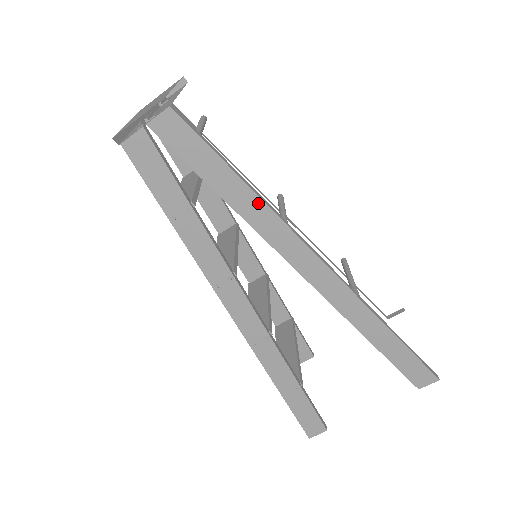
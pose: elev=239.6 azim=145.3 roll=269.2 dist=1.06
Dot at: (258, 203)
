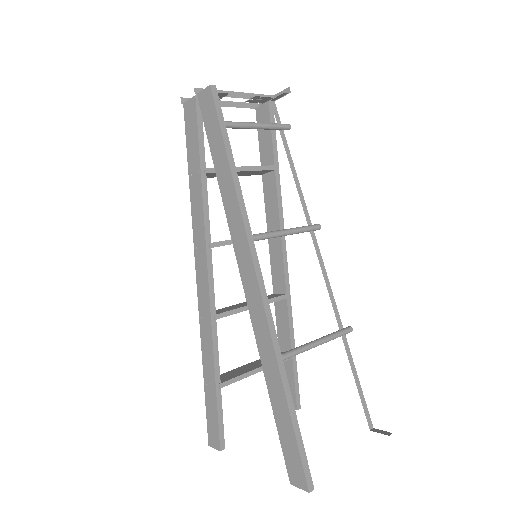
Dot at: (233, 190)
